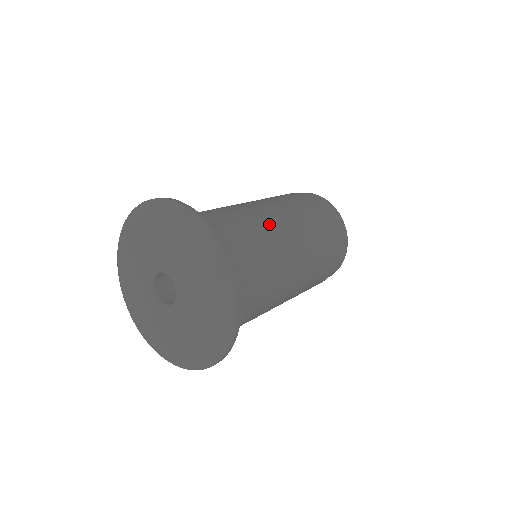
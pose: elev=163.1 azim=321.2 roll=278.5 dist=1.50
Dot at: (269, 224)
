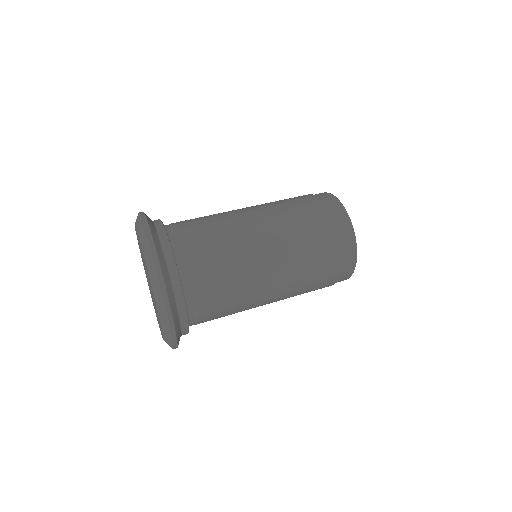
Dot at: (241, 239)
